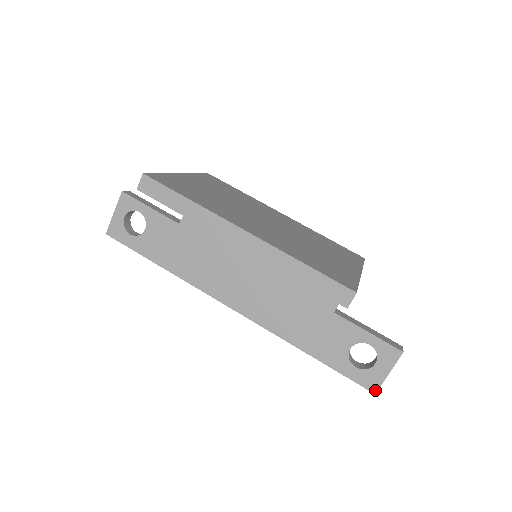
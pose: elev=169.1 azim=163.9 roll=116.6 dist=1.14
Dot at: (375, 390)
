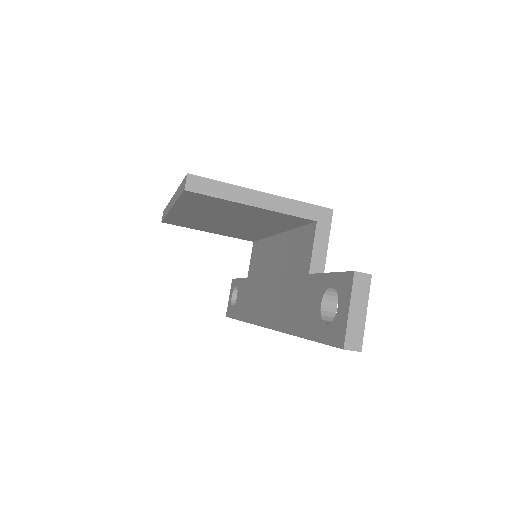
Dot at: (342, 343)
